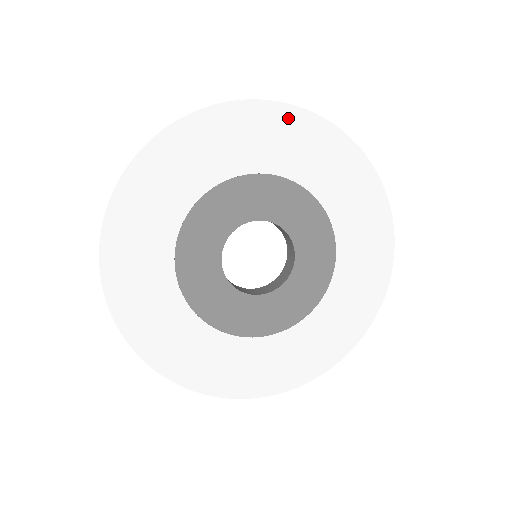
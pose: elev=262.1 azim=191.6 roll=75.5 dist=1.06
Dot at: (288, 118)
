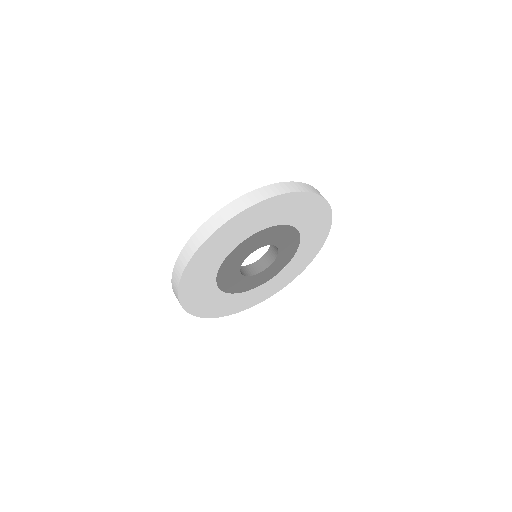
Dot at: (326, 219)
